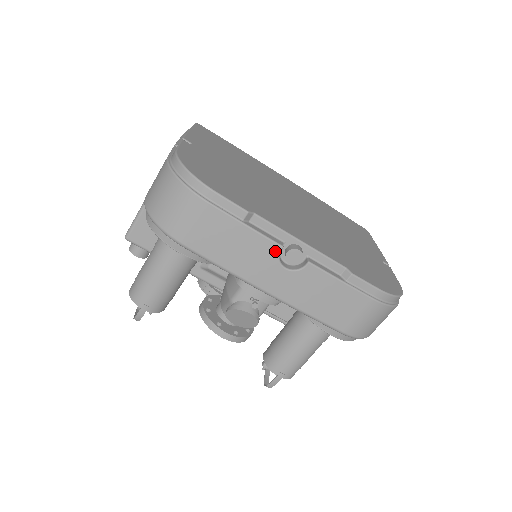
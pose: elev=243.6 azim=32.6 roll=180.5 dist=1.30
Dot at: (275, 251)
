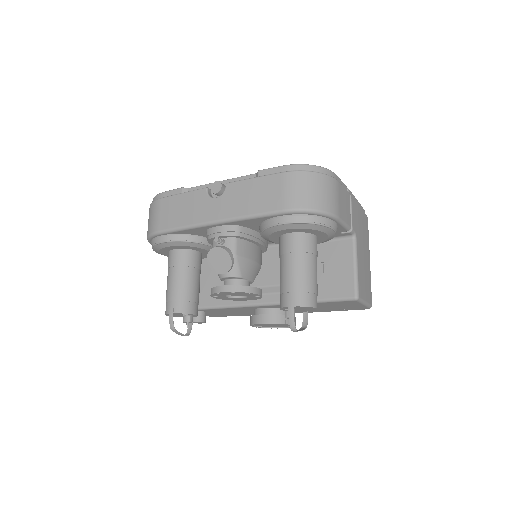
Dot at: (204, 193)
